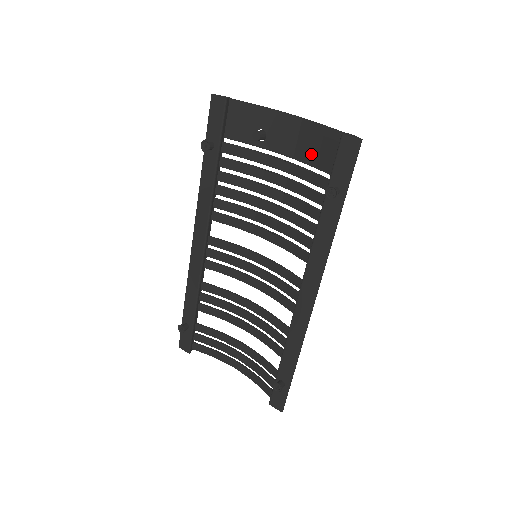
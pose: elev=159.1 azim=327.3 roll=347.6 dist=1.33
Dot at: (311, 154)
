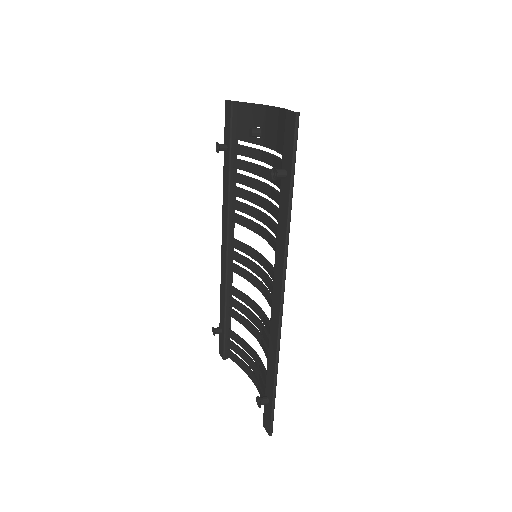
Dot at: occluded
